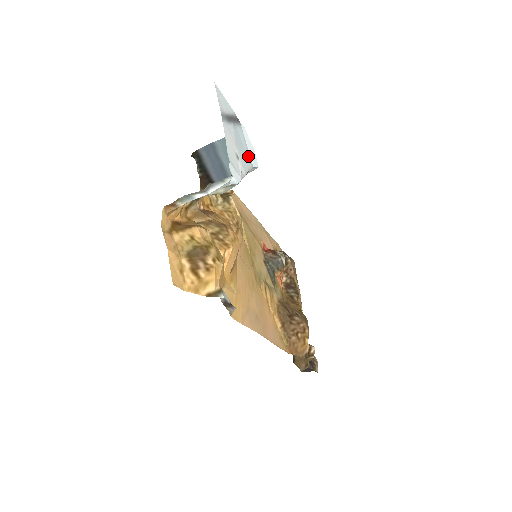
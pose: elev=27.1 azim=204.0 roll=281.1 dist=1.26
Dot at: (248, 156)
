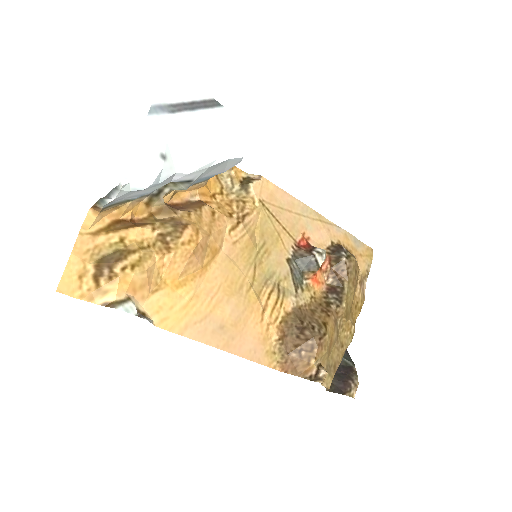
Dot at: (217, 147)
